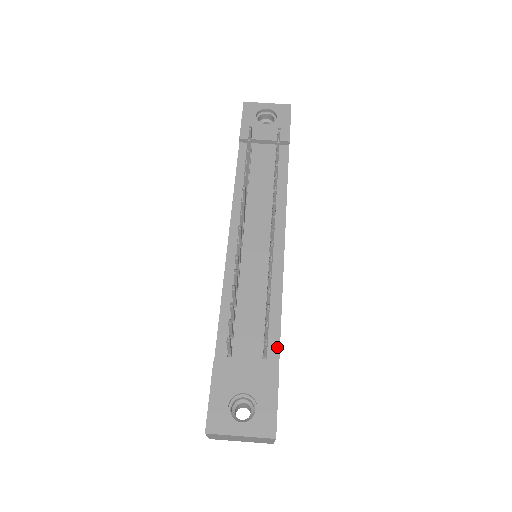
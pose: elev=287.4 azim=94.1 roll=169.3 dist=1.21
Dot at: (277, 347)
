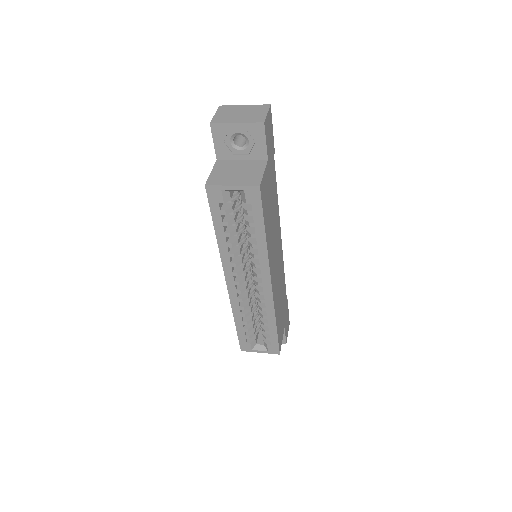
Dot at: occluded
